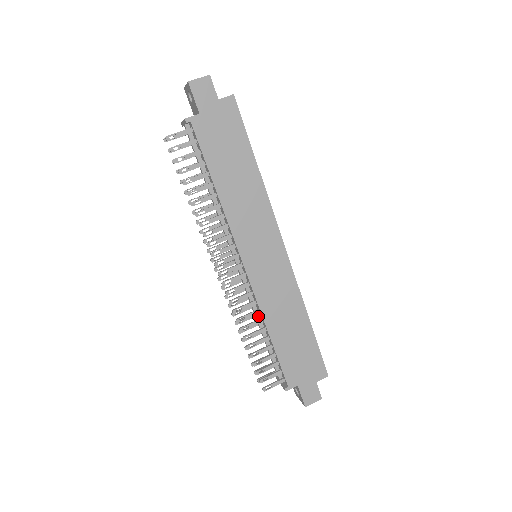
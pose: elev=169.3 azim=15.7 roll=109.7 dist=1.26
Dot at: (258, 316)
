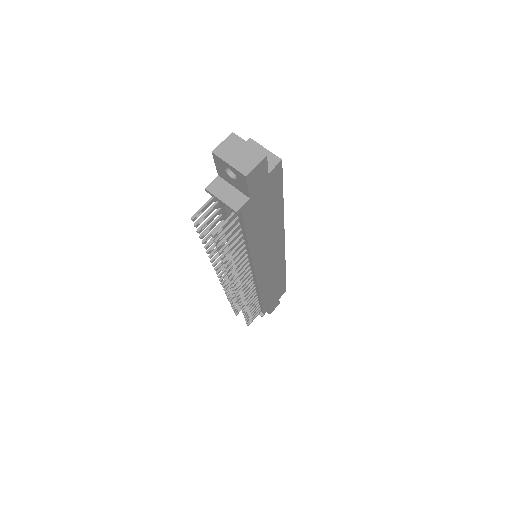
Dot at: occluded
